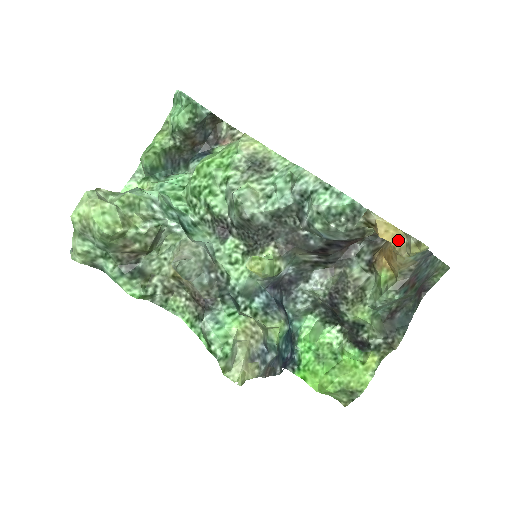
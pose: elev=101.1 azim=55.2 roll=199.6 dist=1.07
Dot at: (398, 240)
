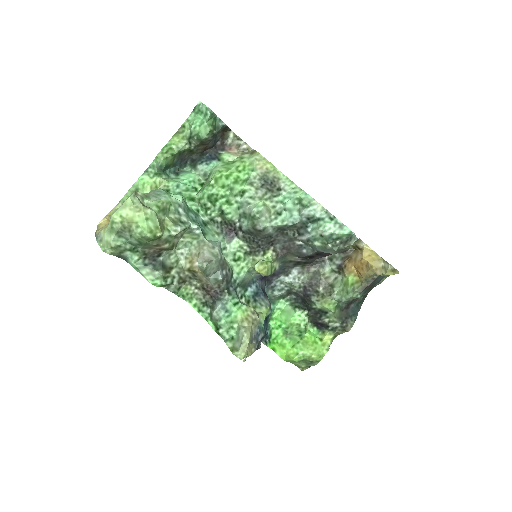
Dot at: (376, 262)
